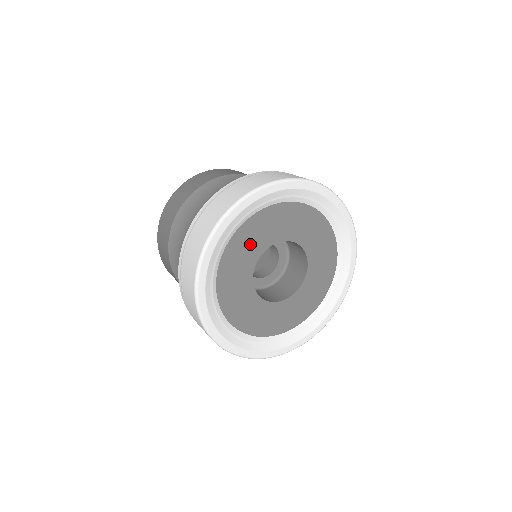
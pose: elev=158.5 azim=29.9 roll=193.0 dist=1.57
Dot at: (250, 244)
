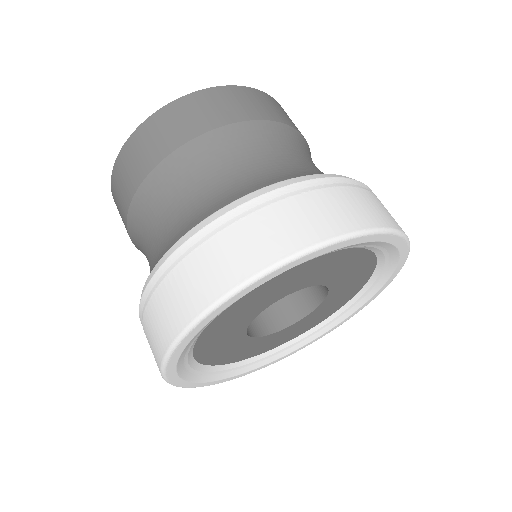
Dot at: (222, 341)
